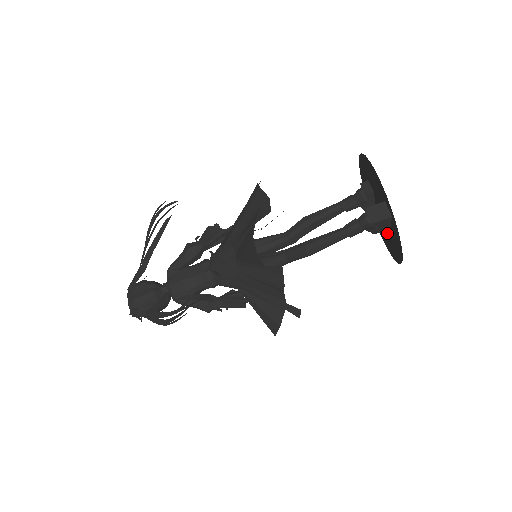
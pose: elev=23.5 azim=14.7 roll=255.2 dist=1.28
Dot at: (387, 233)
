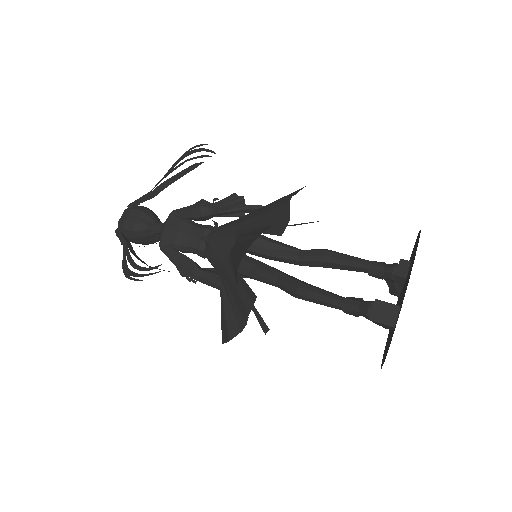
Dot at: occluded
